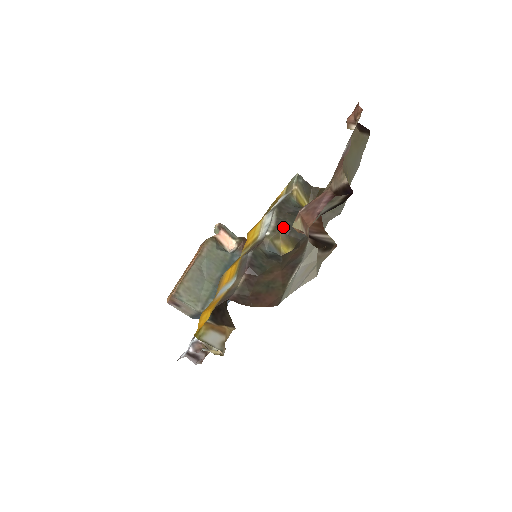
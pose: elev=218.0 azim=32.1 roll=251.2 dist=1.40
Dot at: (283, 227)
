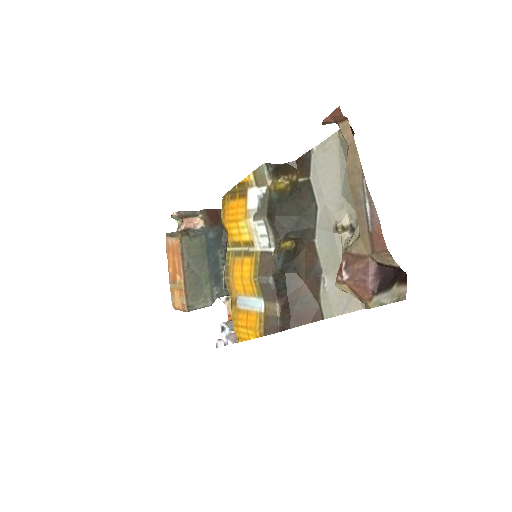
Dot at: (281, 233)
